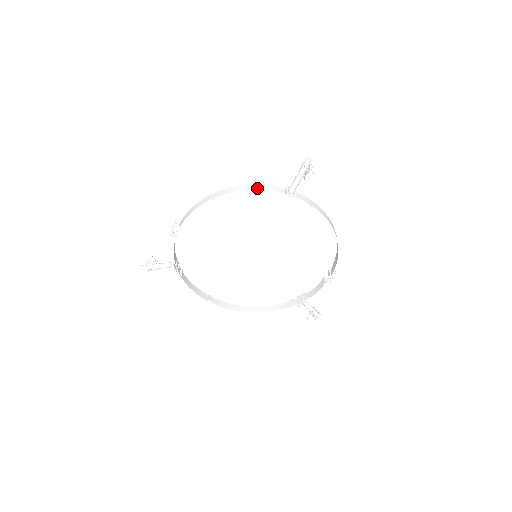
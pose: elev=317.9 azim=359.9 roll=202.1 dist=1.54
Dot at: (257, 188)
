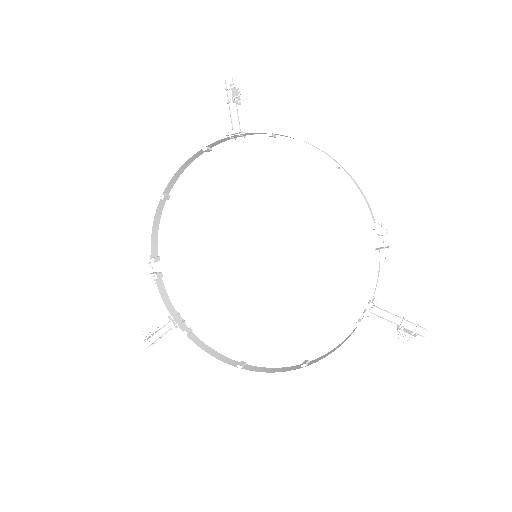
Dot at: (198, 152)
